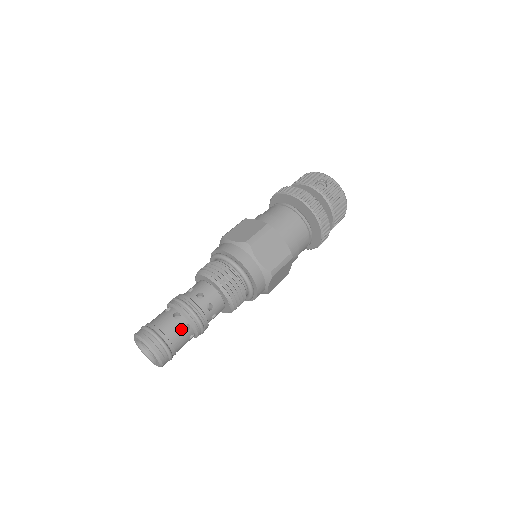
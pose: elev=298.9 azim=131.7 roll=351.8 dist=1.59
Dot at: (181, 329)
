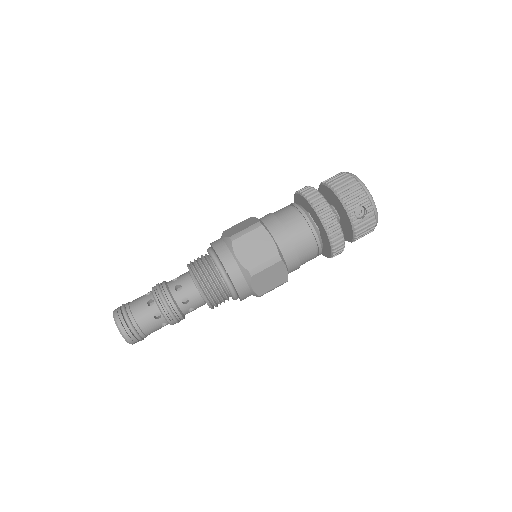
Dot at: (158, 326)
